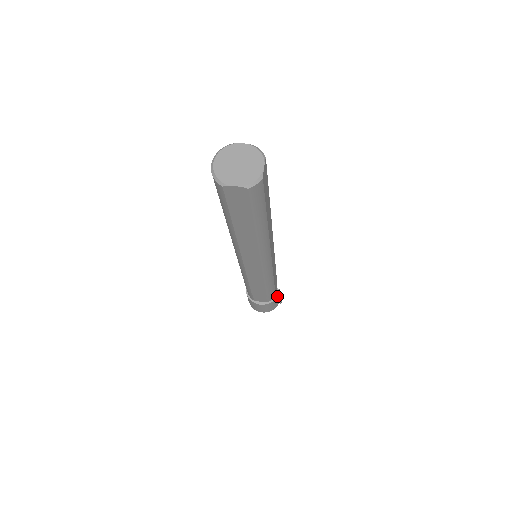
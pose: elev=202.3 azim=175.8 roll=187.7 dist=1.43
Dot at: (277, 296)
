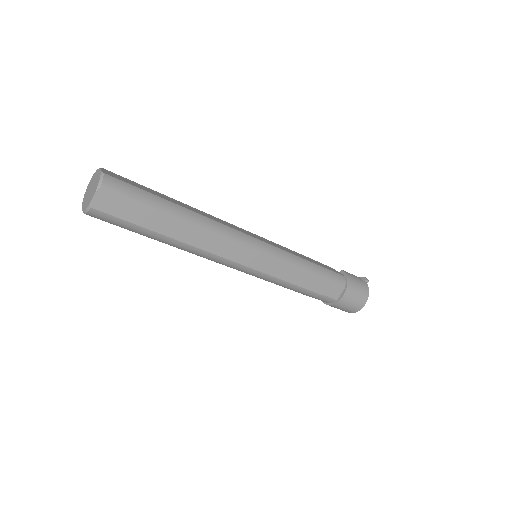
Dot at: (346, 275)
